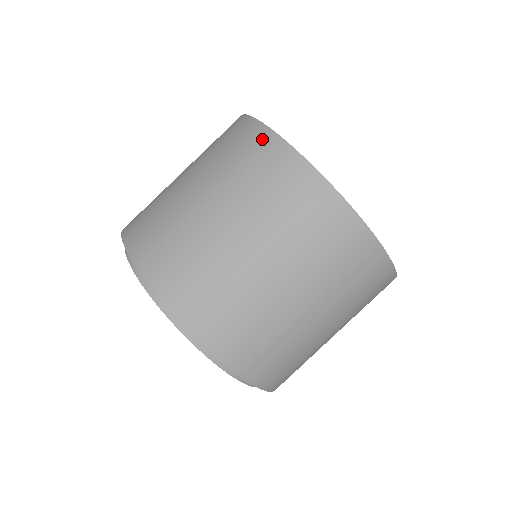
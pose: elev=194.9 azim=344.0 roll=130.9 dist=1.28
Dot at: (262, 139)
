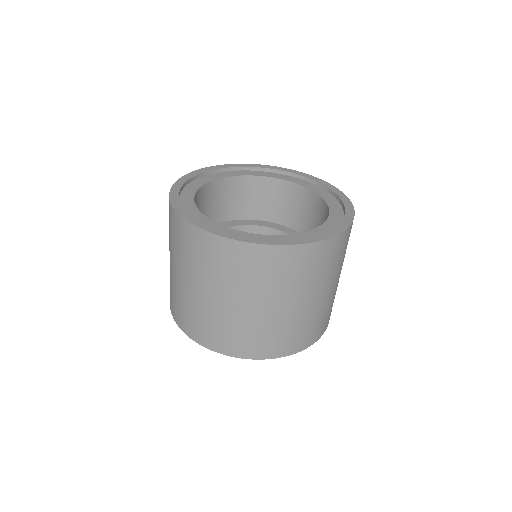
Dot at: (171, 214)
